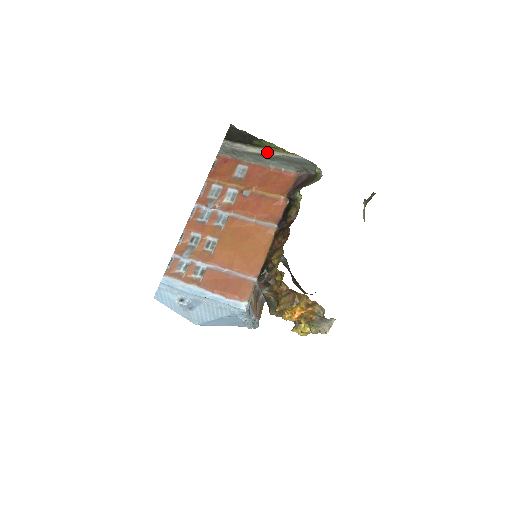
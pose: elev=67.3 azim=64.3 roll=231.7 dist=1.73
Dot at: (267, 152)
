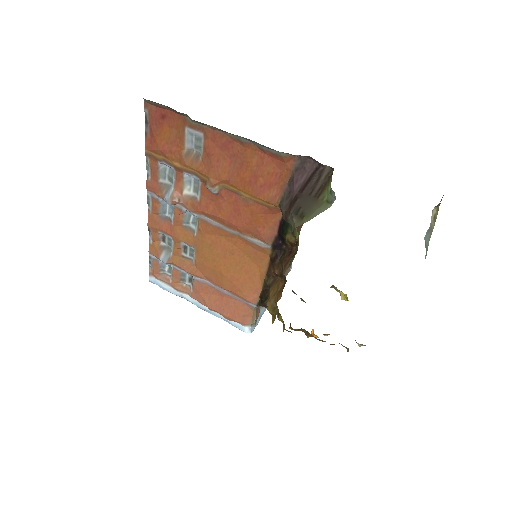
Dot at: occluded
